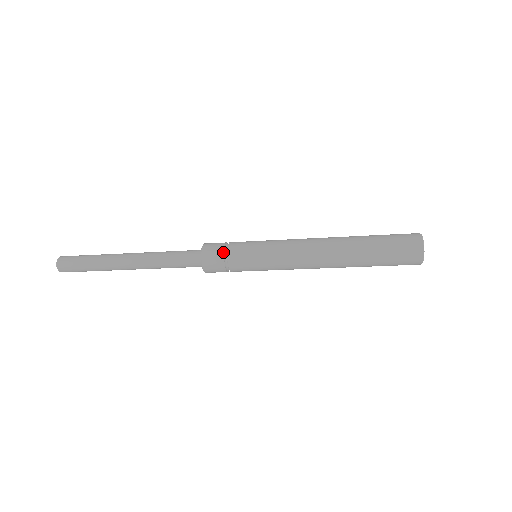
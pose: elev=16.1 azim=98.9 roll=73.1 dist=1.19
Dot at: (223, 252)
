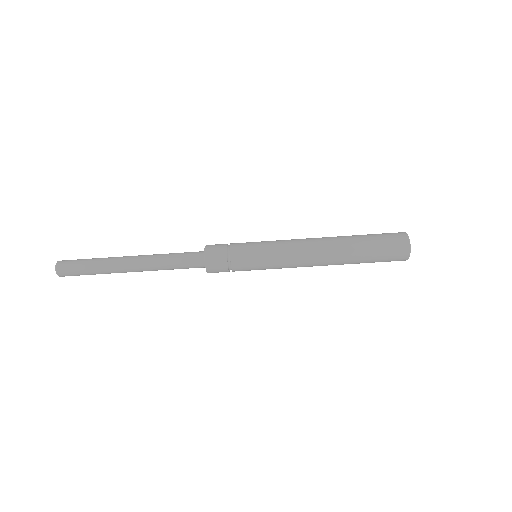
Dot at: occluded
